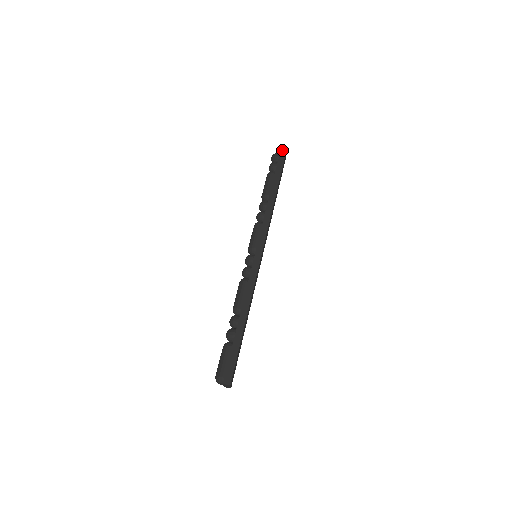
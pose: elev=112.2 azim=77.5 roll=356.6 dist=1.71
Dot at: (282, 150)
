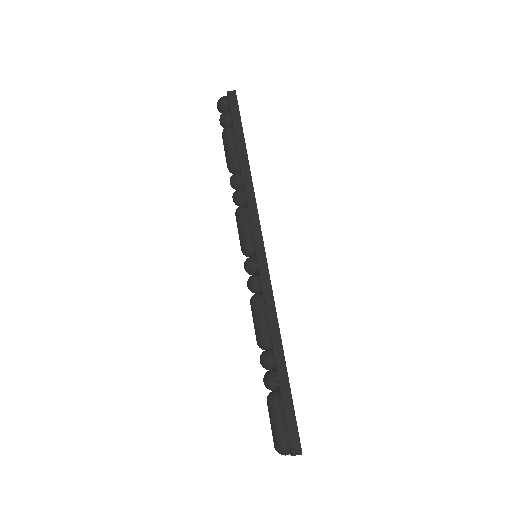
Dot at: occluded
